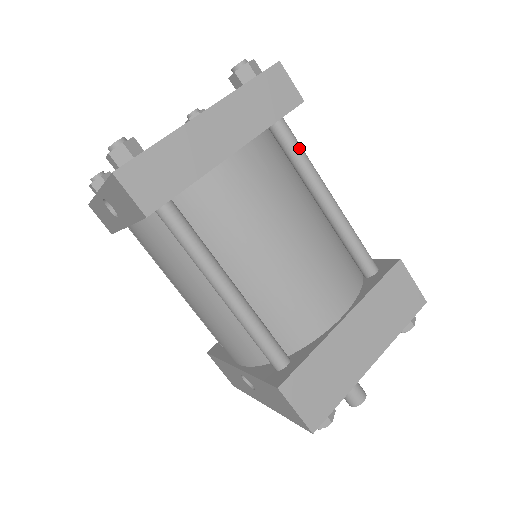
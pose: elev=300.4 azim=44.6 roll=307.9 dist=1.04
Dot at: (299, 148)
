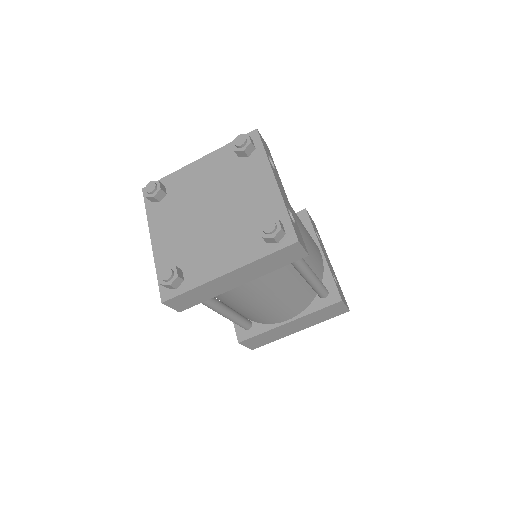
Dot at: (297, 262)
